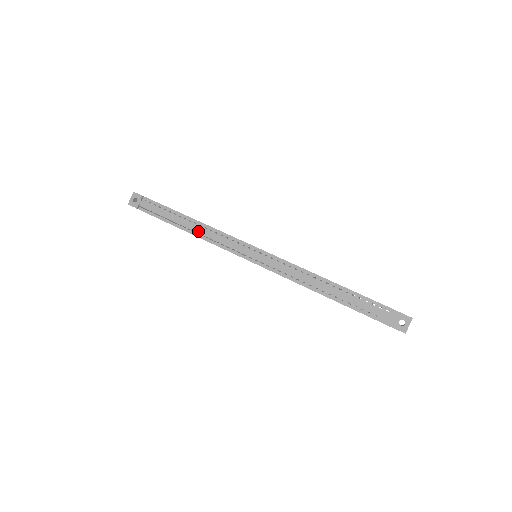
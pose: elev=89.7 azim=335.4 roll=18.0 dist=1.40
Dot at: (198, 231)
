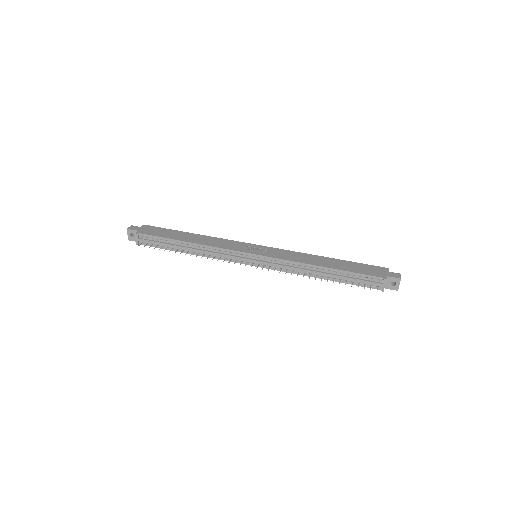
Dot at: (199, 252)
